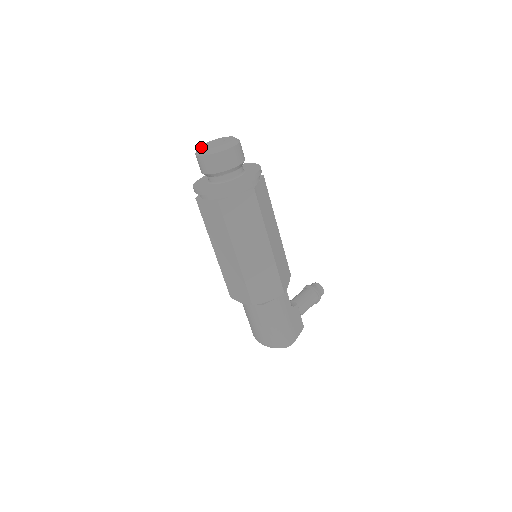
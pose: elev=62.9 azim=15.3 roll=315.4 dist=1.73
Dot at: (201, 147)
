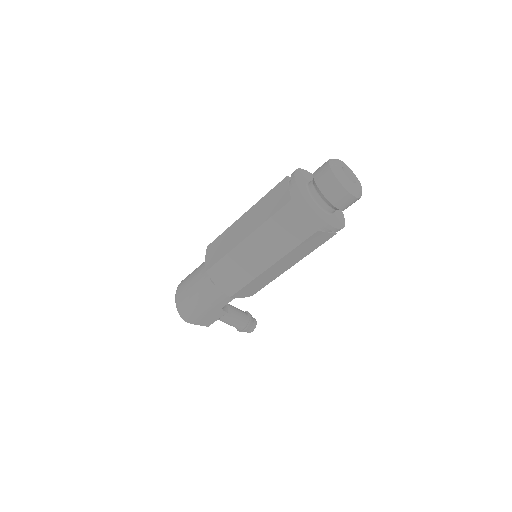
Dot at: (339, 162)
